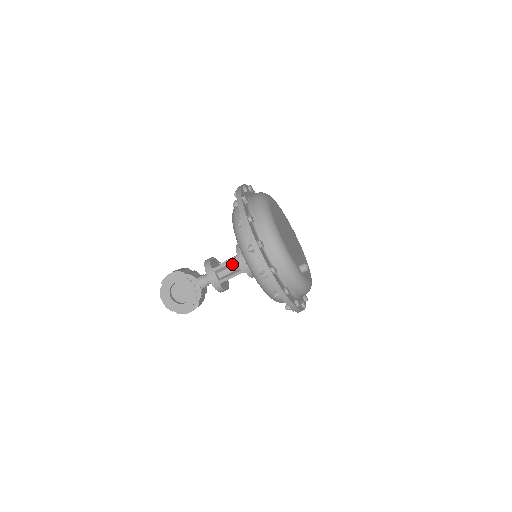
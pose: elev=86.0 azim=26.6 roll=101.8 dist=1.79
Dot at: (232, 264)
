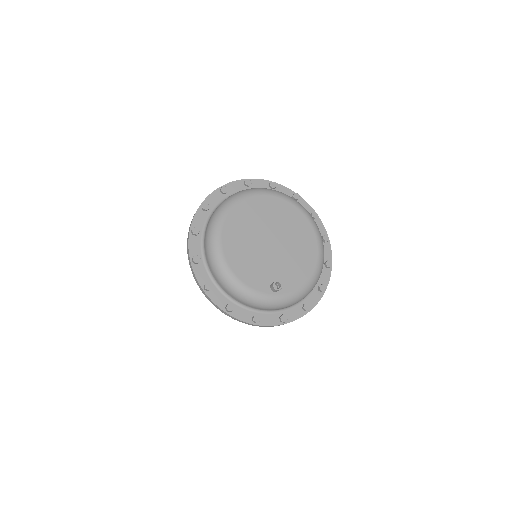
Dot at: occluded
